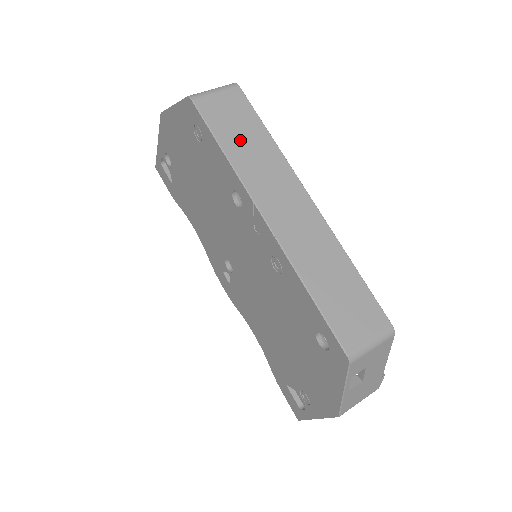
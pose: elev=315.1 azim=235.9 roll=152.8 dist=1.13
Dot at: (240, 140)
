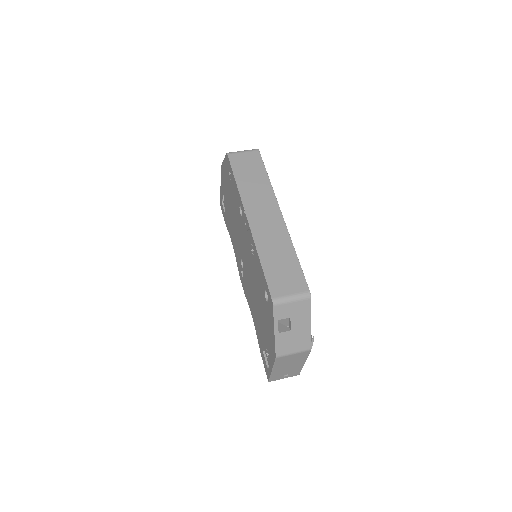
Dot at: (248, 178)
